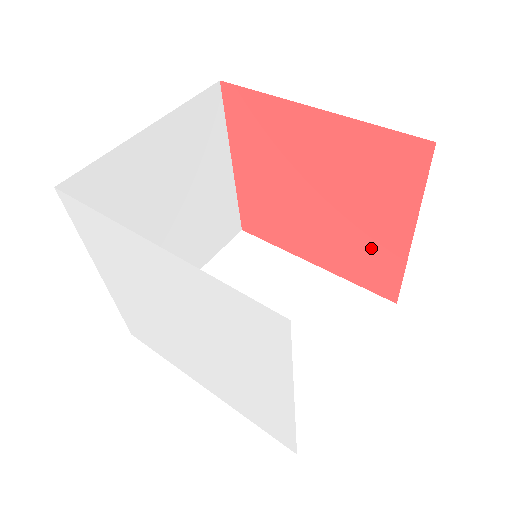
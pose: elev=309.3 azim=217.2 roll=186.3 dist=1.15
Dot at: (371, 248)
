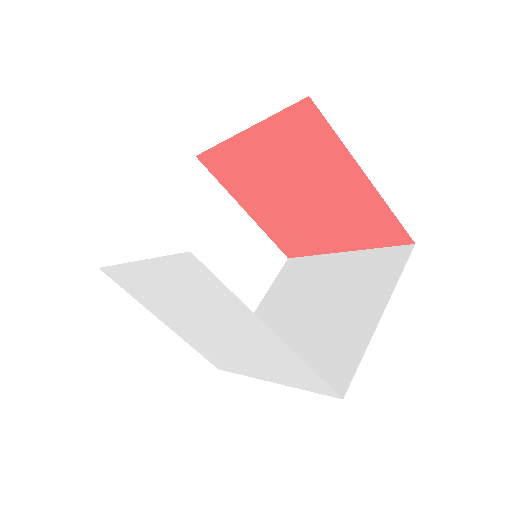
Dot at: (356, 207)
